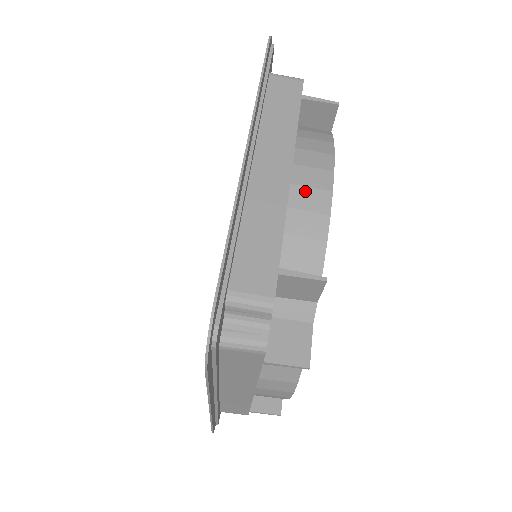
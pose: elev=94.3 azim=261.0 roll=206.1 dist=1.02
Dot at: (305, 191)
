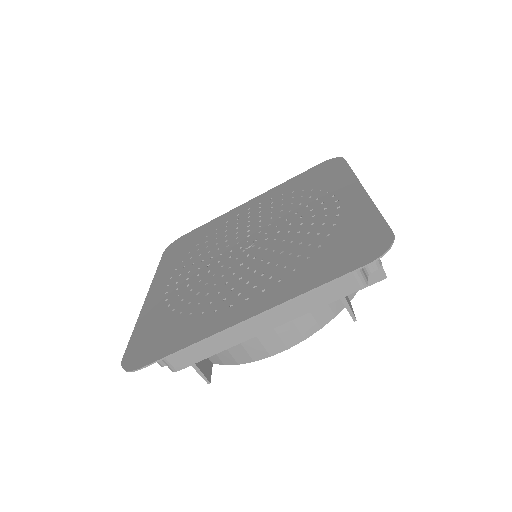
Dot at: (258, 345)
